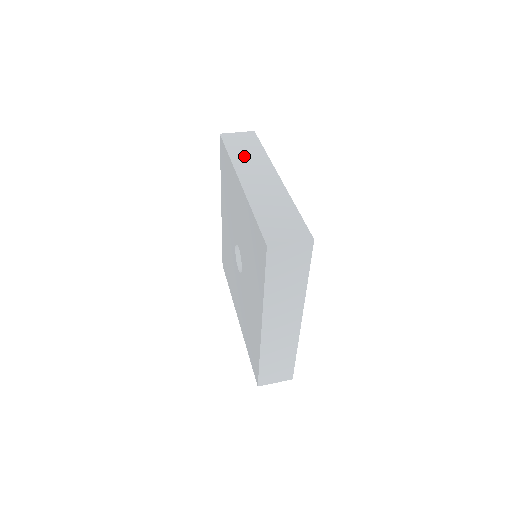
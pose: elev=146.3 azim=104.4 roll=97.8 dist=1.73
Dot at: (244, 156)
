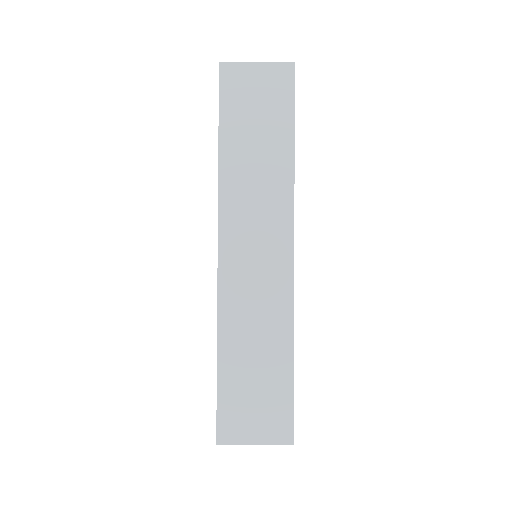
Dot at: (247, 166)
